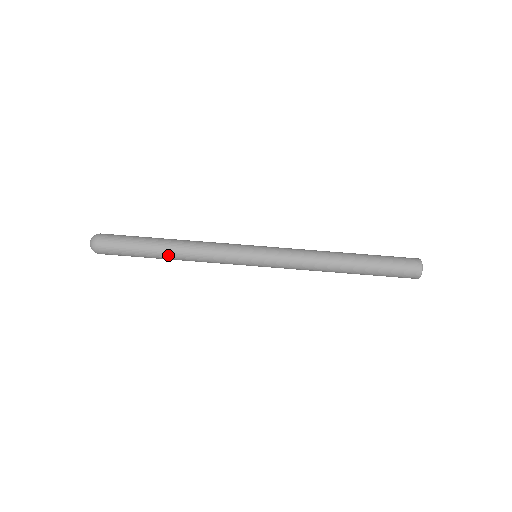
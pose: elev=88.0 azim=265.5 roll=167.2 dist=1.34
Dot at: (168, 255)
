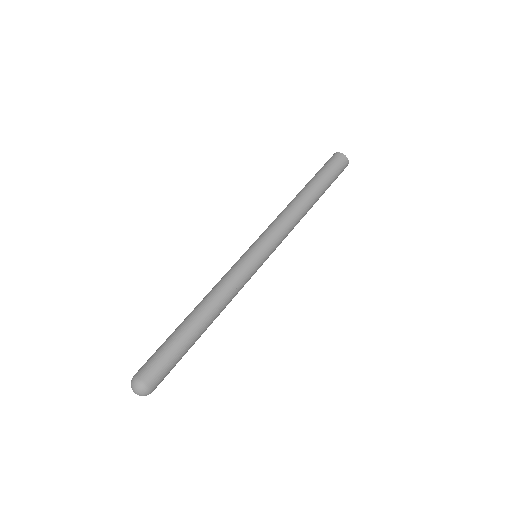
Dot at: (195, 315)
